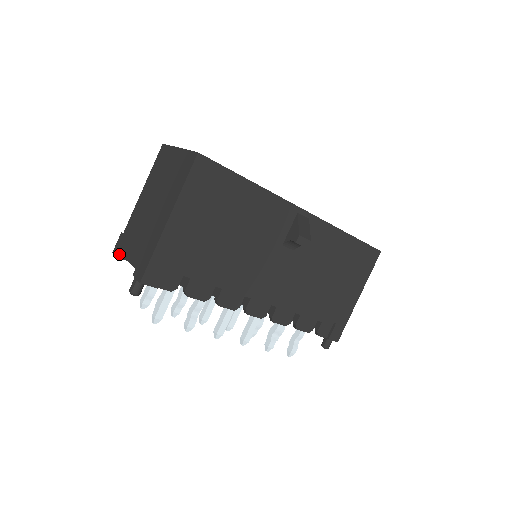
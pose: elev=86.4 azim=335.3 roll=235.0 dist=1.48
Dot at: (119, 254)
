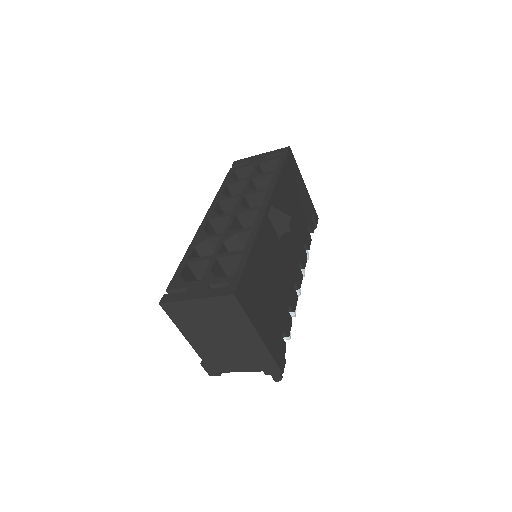
Dot at: (219, 373)
